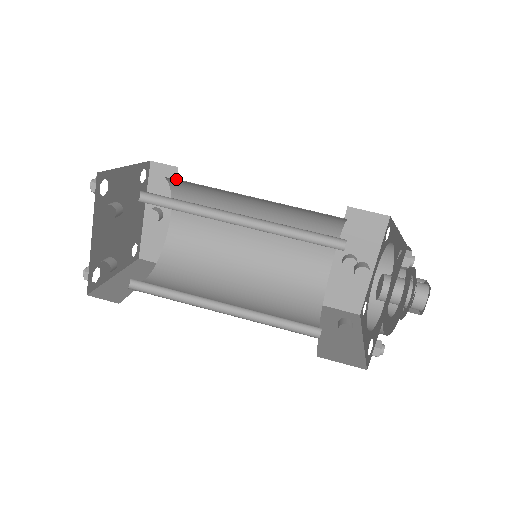
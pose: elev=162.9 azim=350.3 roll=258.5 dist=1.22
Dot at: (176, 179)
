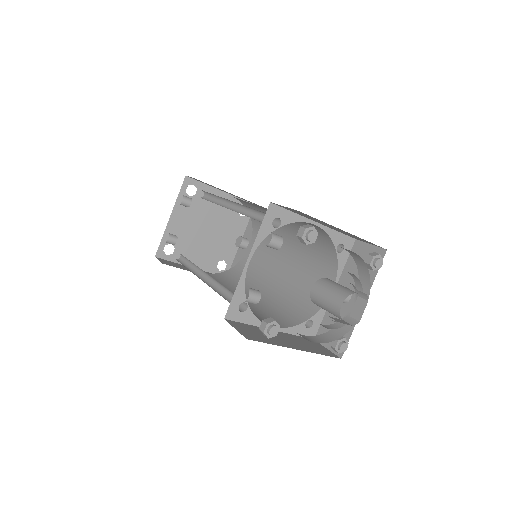
Dot at: occluded
